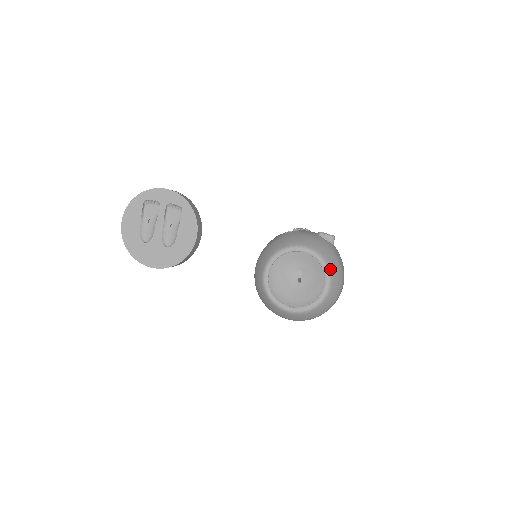
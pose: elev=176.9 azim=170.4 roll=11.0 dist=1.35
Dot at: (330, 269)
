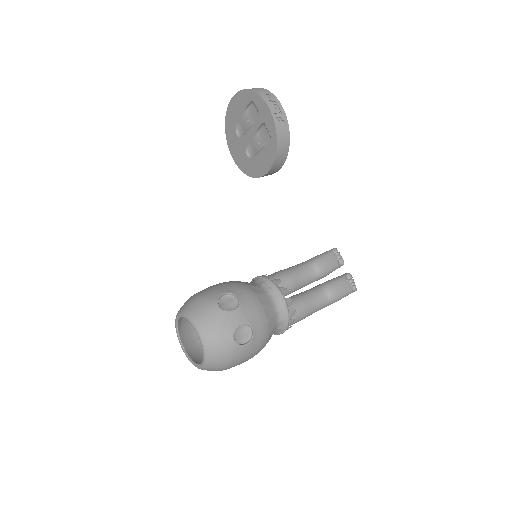
Dot at: (208, 363)
